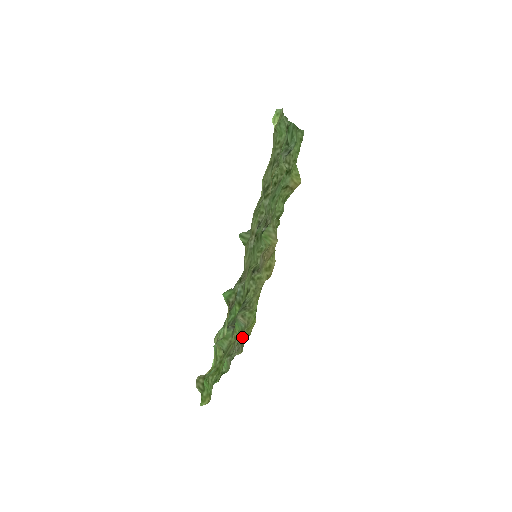
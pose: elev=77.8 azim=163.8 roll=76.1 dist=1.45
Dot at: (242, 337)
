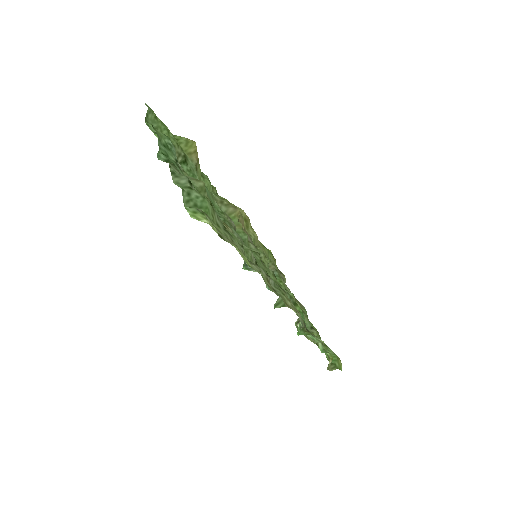
Dot at: occluded
